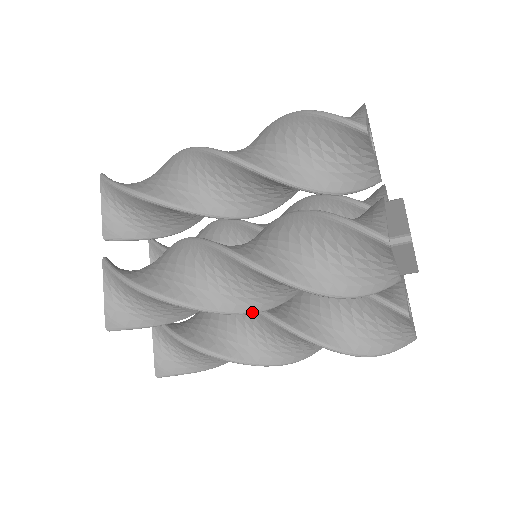
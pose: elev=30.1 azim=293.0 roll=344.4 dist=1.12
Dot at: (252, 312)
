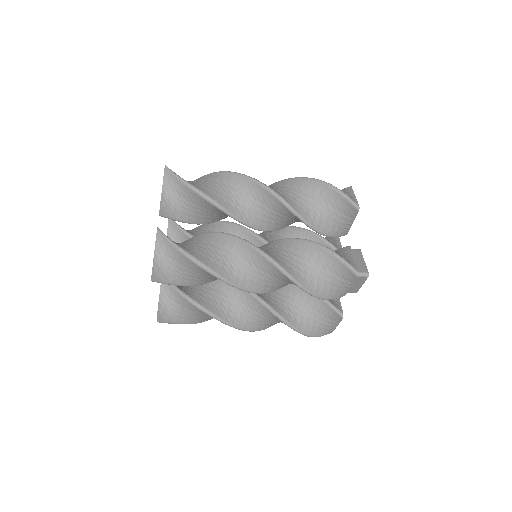
Dot at: (256, 292)
